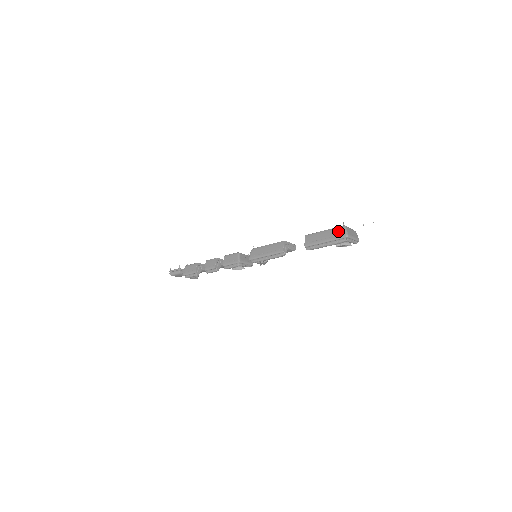
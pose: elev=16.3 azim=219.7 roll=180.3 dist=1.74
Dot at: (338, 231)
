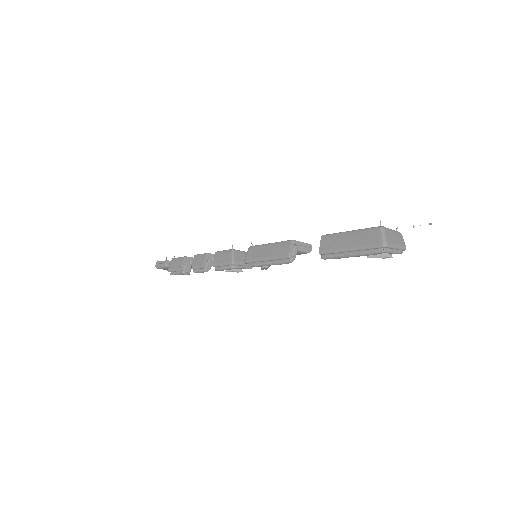
Dot at: (371, 235)
